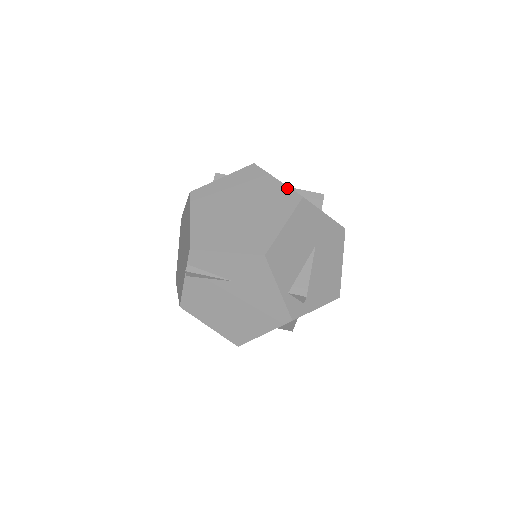
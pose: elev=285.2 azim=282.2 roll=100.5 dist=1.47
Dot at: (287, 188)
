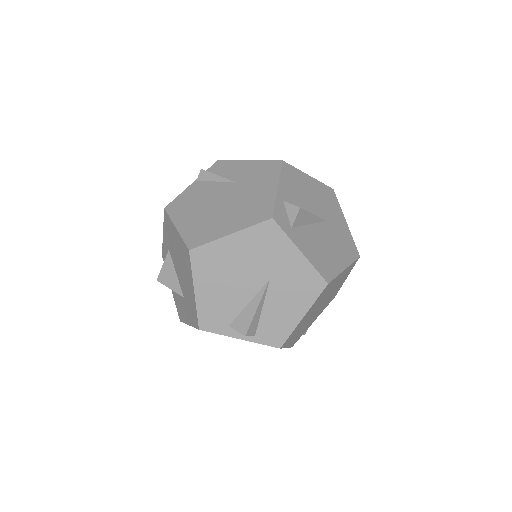
Dot at: occluded
